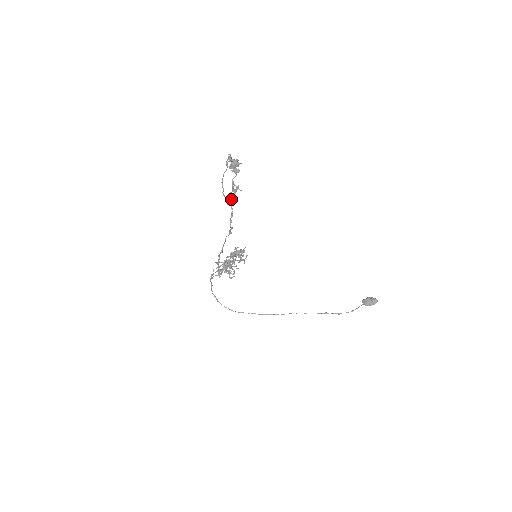
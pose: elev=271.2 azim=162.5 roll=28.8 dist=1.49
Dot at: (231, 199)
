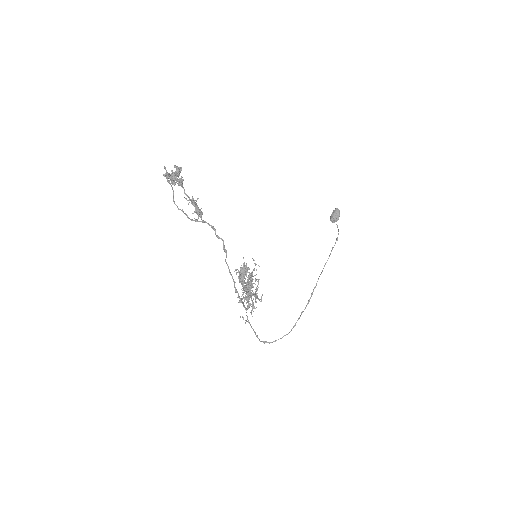
Dot at: (200, 215)
